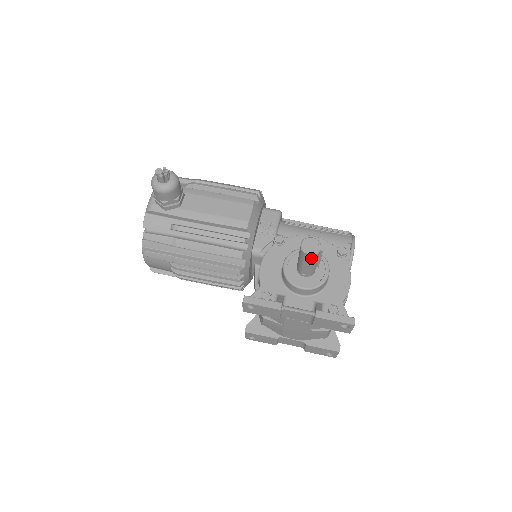
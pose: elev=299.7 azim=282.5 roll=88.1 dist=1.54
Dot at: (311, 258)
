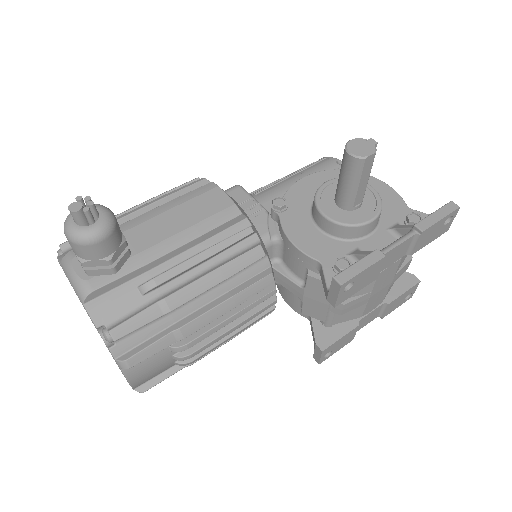
Dot at: (371, 163)
